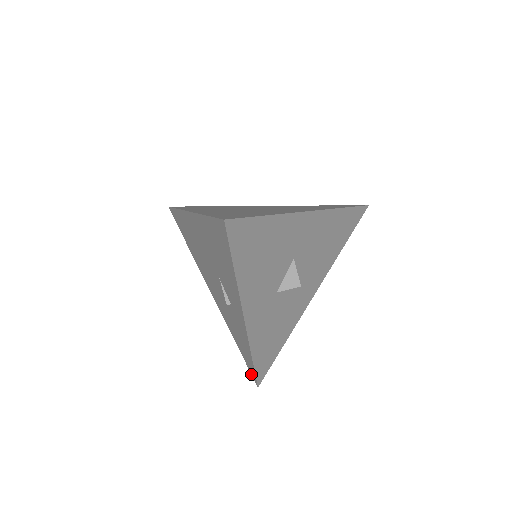
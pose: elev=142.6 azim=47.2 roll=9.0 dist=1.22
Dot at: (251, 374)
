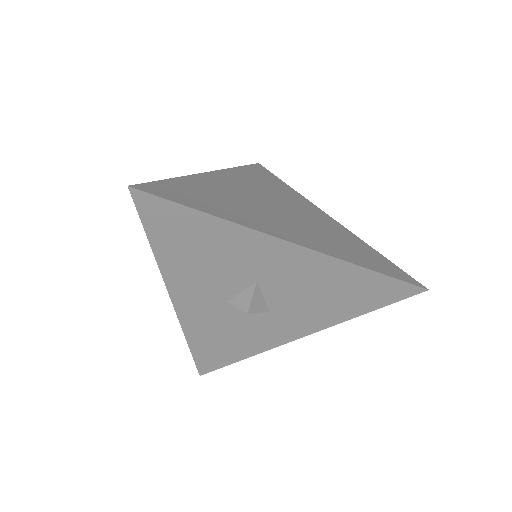
Dot at: occluded
